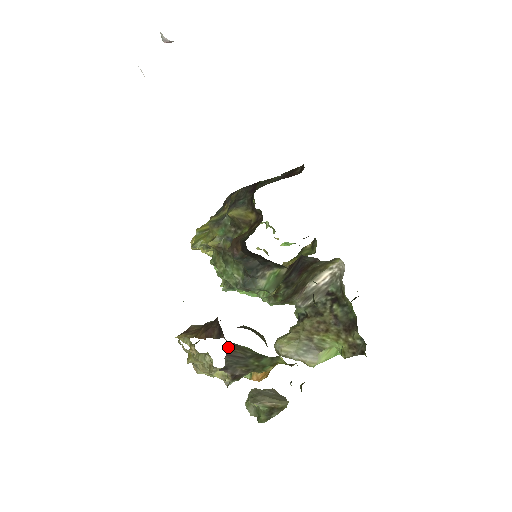
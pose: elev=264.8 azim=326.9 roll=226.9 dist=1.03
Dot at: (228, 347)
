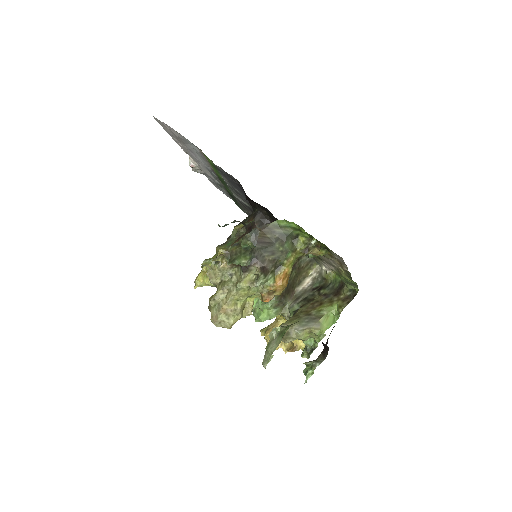
Dot at: (259, 233)
